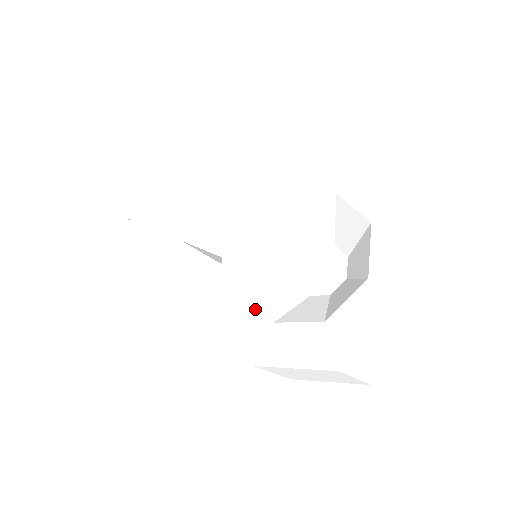
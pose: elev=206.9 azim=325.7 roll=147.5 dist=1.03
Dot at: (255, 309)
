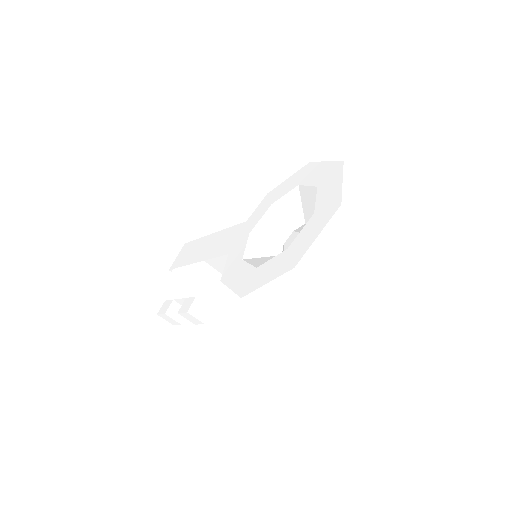
Dot at: (246, 268)
